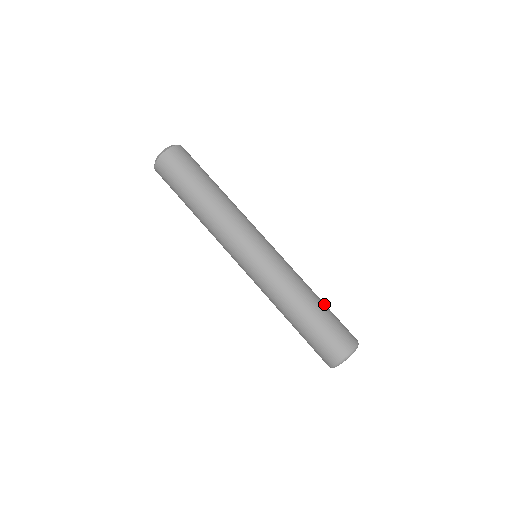
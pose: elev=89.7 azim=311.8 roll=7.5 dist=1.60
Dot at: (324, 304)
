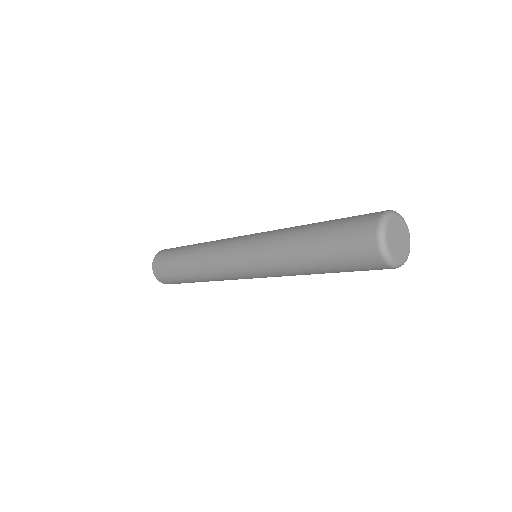
Dot at: occluded
